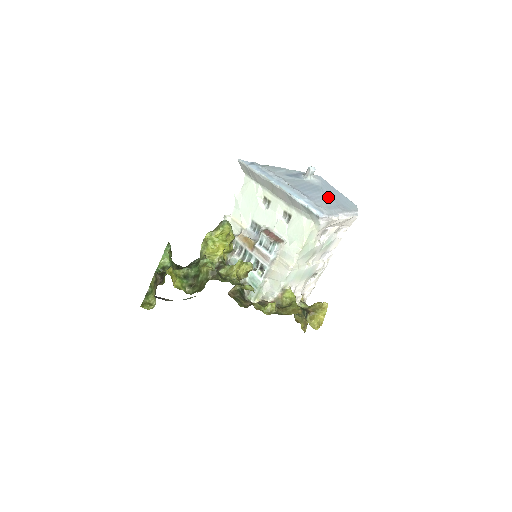
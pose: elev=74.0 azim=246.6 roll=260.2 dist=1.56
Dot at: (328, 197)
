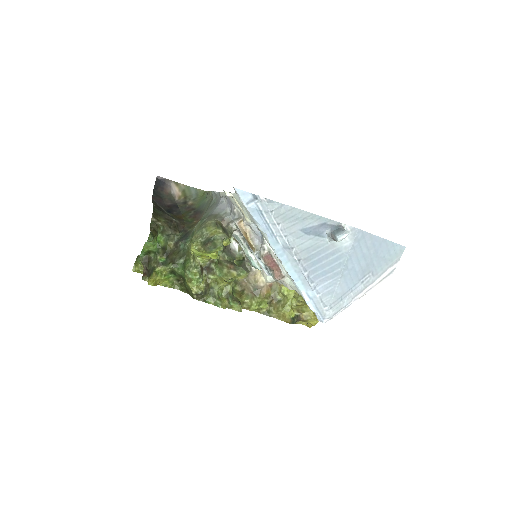
Dot at: (351, 272)
